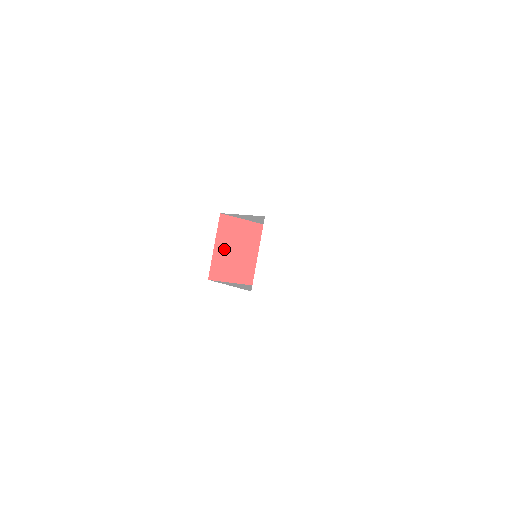
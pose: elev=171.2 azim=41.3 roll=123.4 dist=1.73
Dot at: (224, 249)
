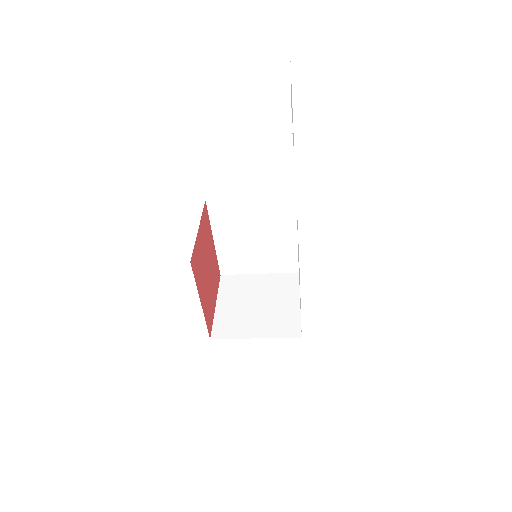
Dot at: (201, 244)
